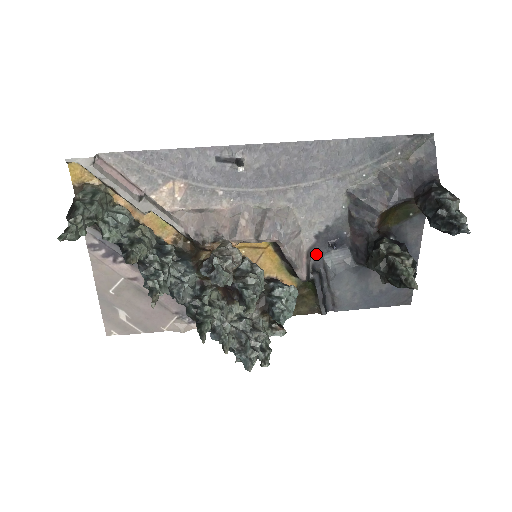
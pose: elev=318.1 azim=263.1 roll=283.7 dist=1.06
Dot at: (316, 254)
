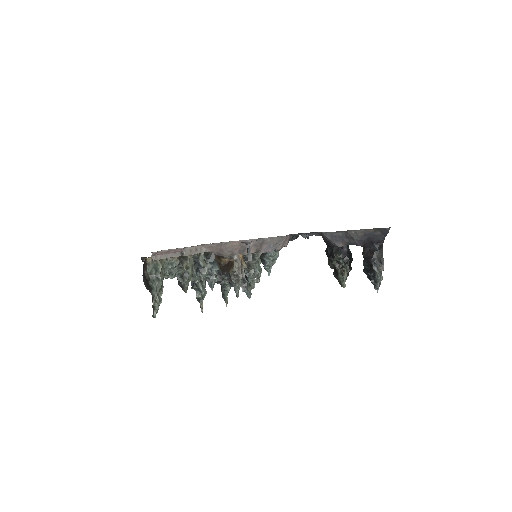
Dot at: occluded
